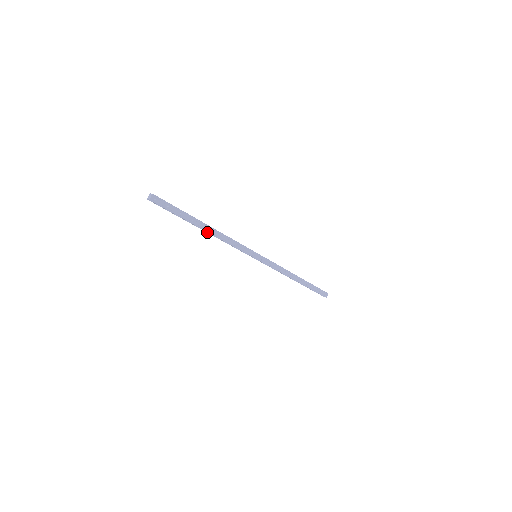
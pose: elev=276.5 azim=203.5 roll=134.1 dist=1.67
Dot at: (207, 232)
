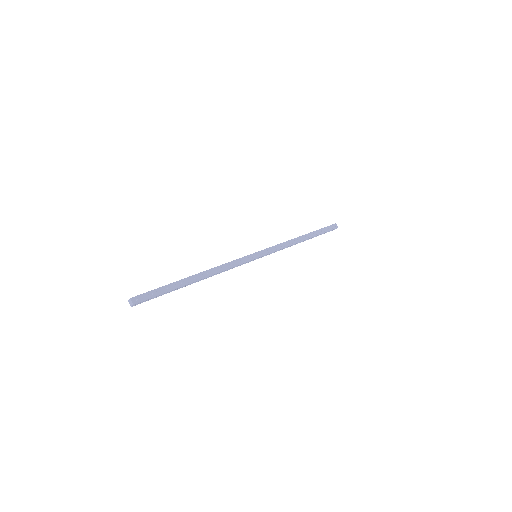
Dot at: occluded
